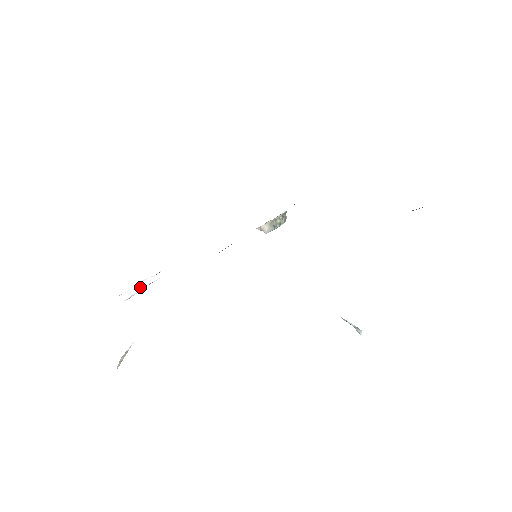
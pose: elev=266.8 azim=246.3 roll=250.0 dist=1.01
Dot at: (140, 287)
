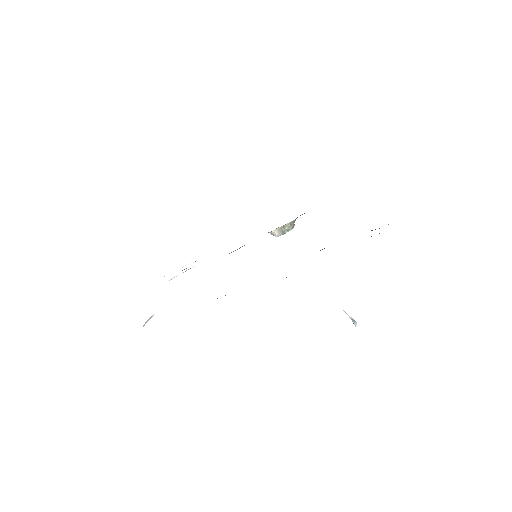
Dot at: (180, 271)
